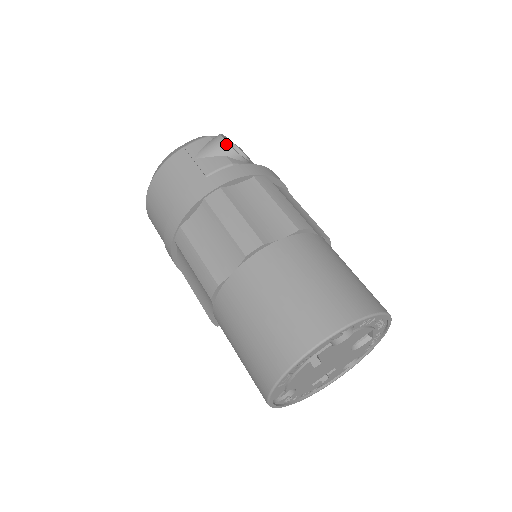
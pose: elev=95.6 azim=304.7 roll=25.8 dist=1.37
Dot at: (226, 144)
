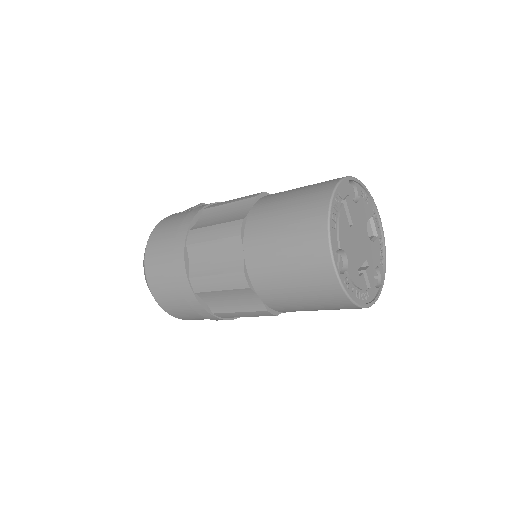
Dot at: (203, 204)
